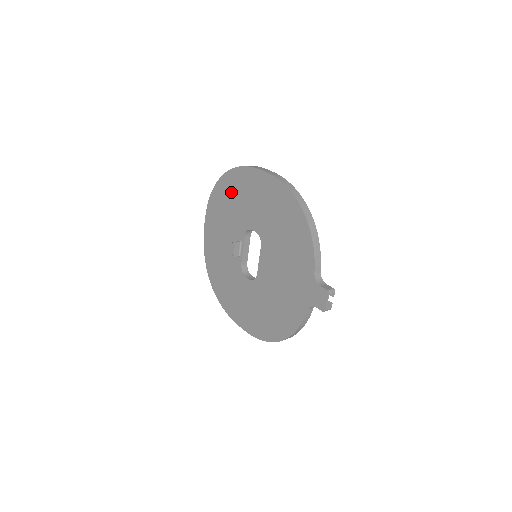
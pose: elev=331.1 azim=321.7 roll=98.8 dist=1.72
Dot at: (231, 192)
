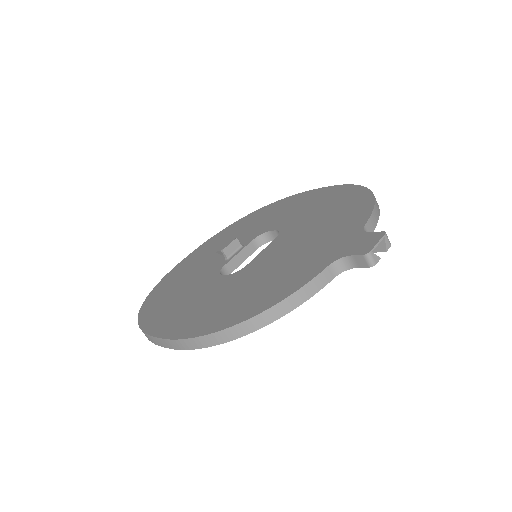
Dot at: (259, 216)
